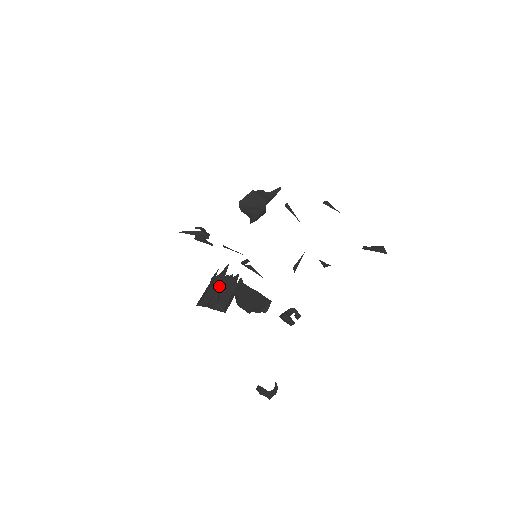
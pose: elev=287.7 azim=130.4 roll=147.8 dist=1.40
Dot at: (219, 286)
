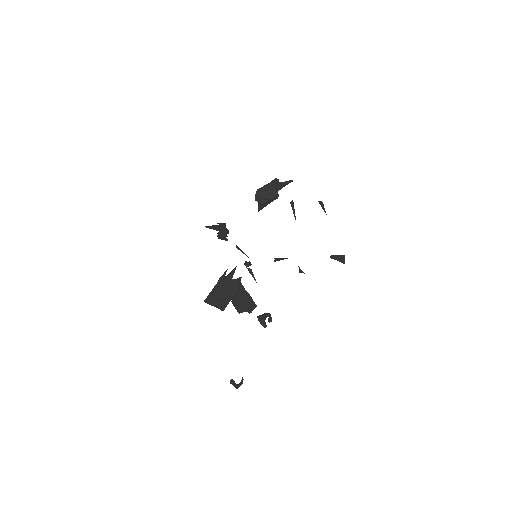
Dot at: (225, 289)
